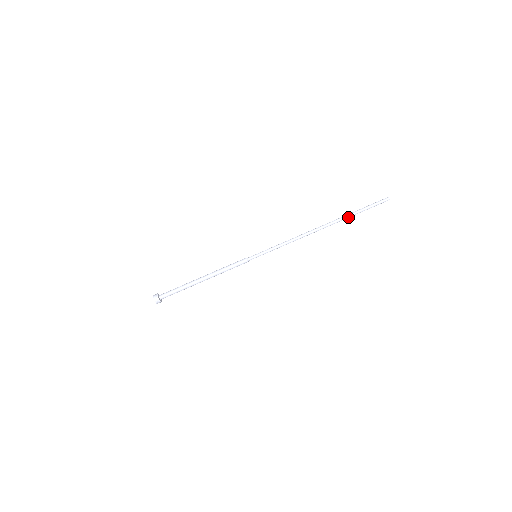
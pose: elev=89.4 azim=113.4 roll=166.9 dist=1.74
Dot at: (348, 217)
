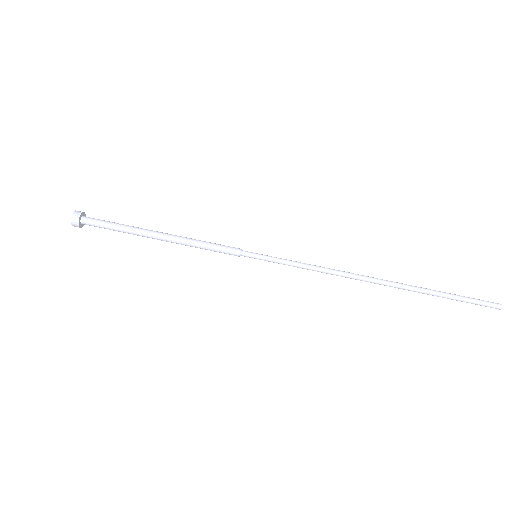
Dot at: (425, 290)
